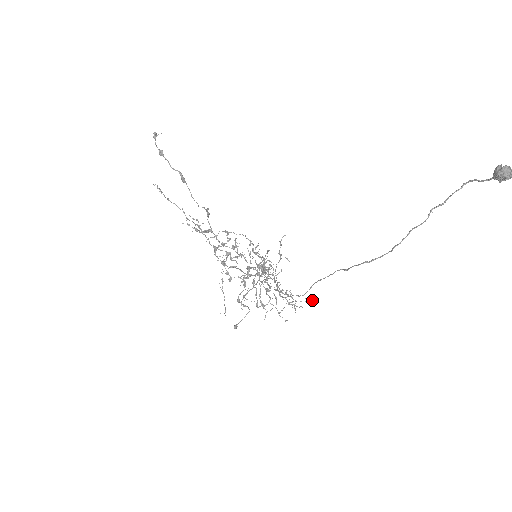
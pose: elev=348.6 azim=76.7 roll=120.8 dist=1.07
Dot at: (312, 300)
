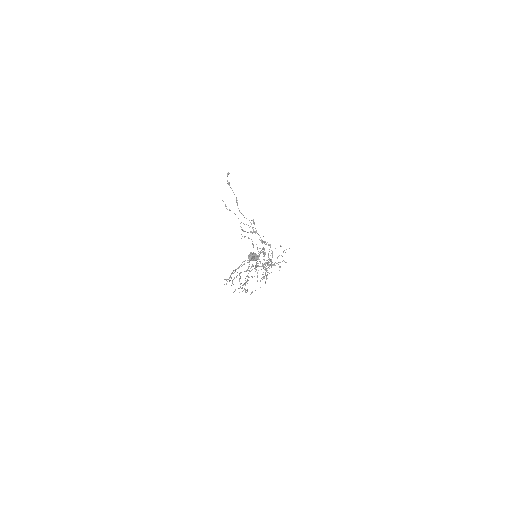
Dot at: occluded
